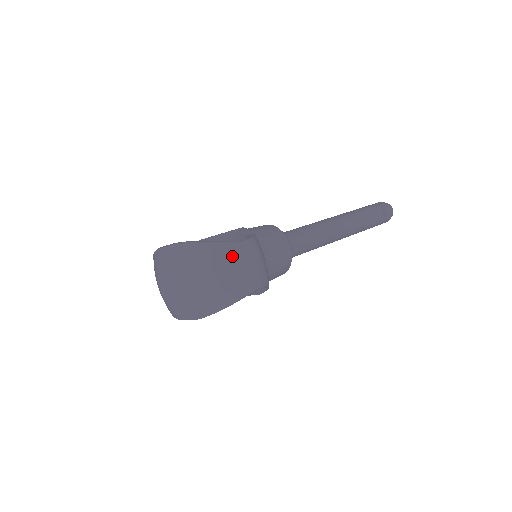
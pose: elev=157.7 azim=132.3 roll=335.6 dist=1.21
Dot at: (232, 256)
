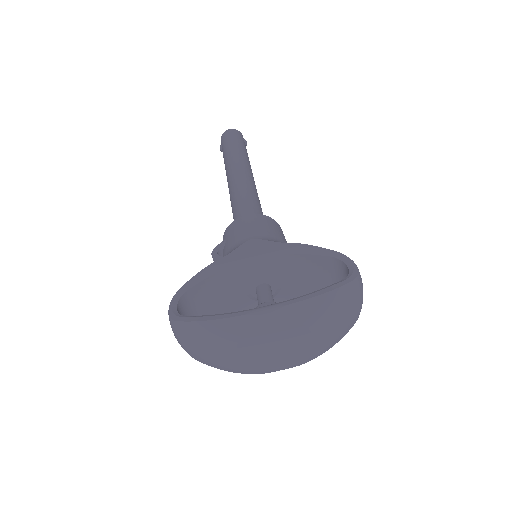
Dot at: (358, 291)
